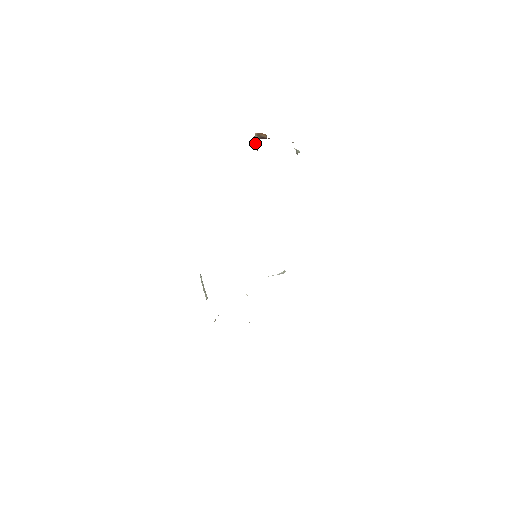
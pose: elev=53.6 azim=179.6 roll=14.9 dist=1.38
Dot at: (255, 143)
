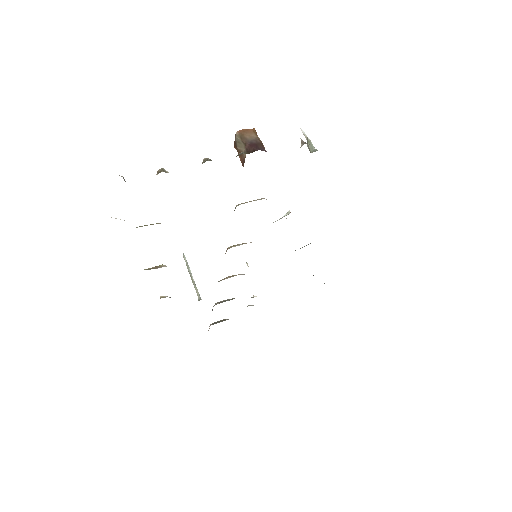
Dot at: (238, 149)
